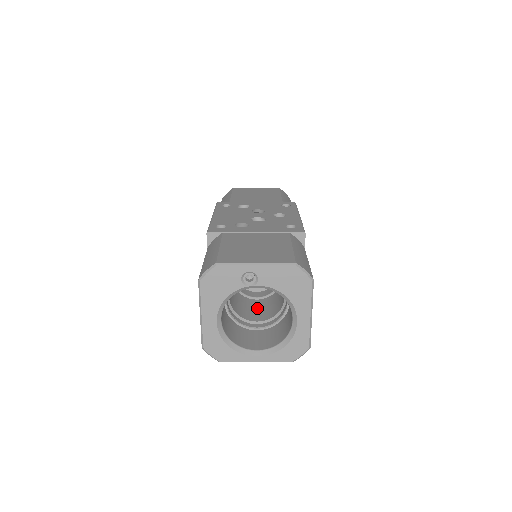
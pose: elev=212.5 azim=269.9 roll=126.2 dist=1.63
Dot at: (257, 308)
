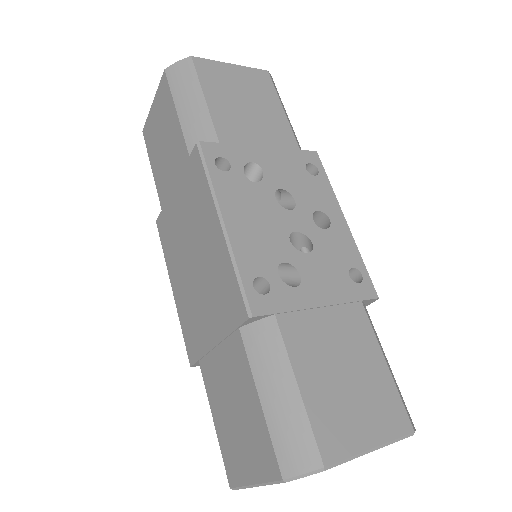
Dot at: occluded
